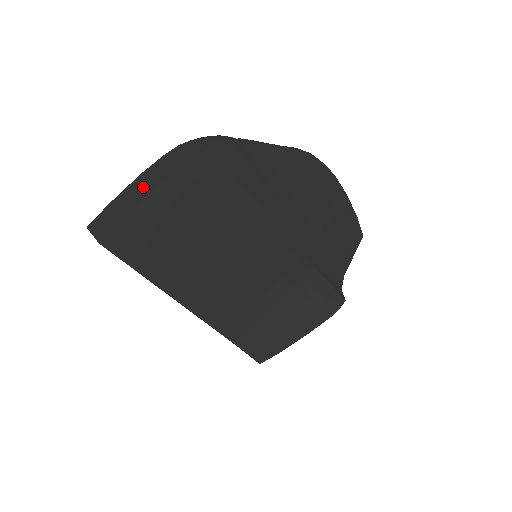
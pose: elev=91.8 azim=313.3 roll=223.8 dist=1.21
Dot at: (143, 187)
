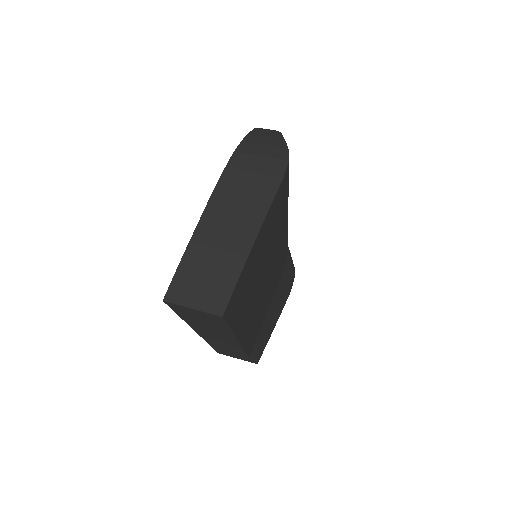
Dot at: (236, 221)
